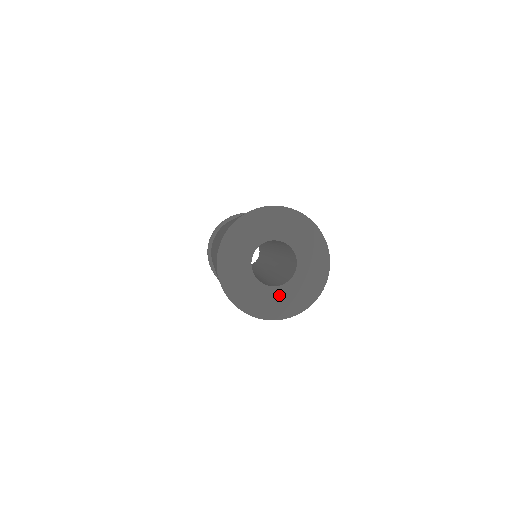
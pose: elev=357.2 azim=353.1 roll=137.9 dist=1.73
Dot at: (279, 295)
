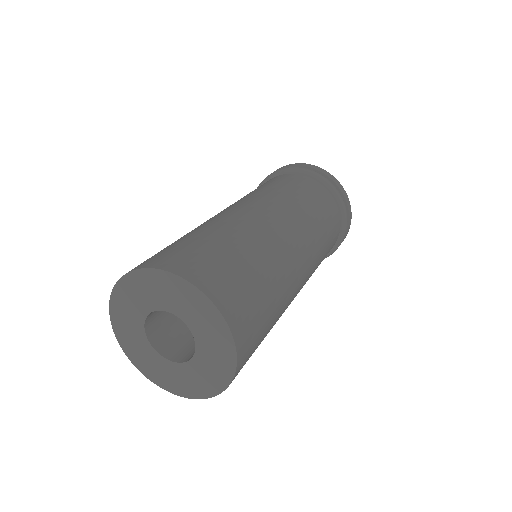
Dot at: (182, 373)
